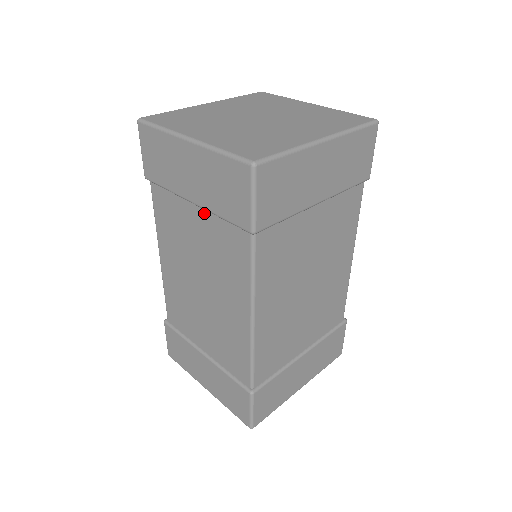
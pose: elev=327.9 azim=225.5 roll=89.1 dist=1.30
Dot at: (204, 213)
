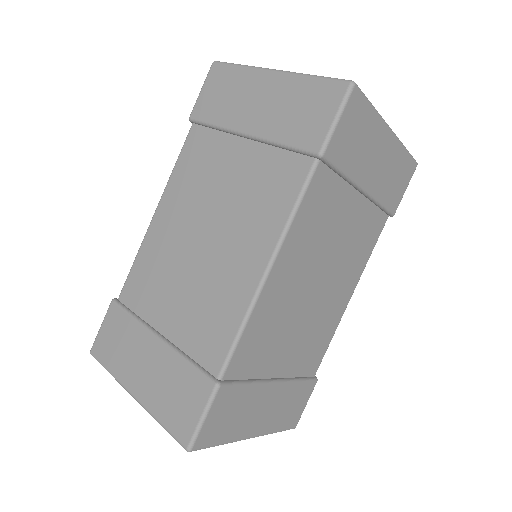
Dot at: (256, 147)
